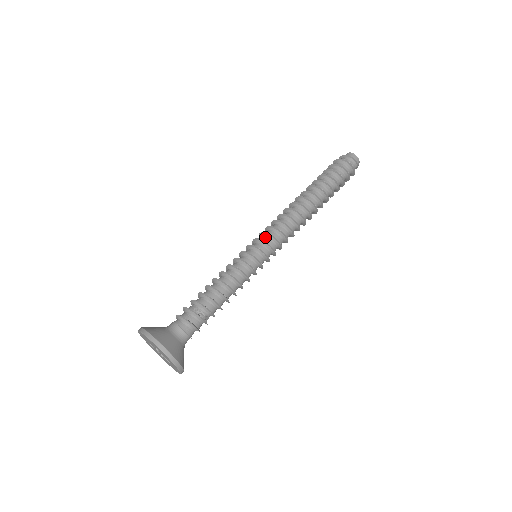
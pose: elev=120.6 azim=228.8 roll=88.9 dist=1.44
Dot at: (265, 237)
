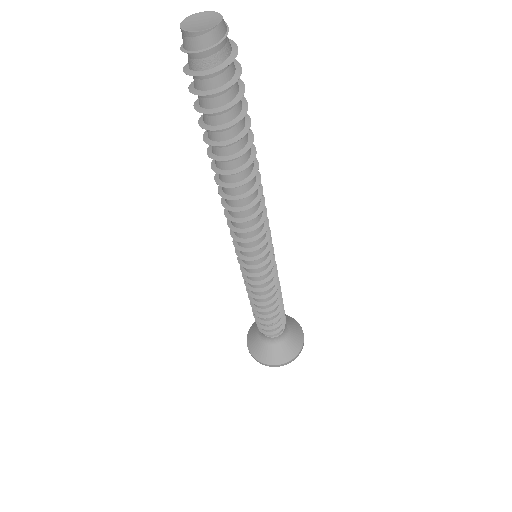
Dot at: (248, 251)
